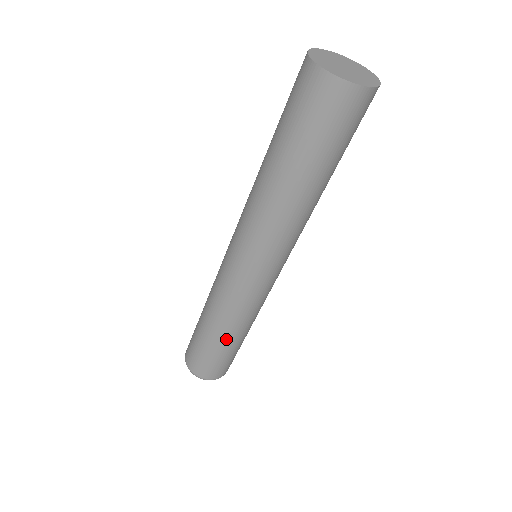
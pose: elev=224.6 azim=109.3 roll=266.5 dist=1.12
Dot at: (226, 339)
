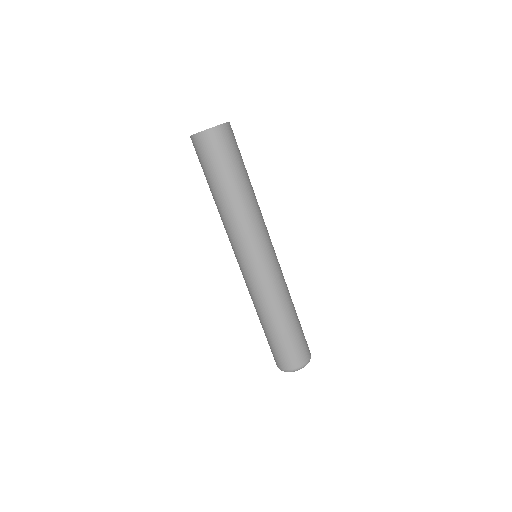
Dot at: (279, 322)
